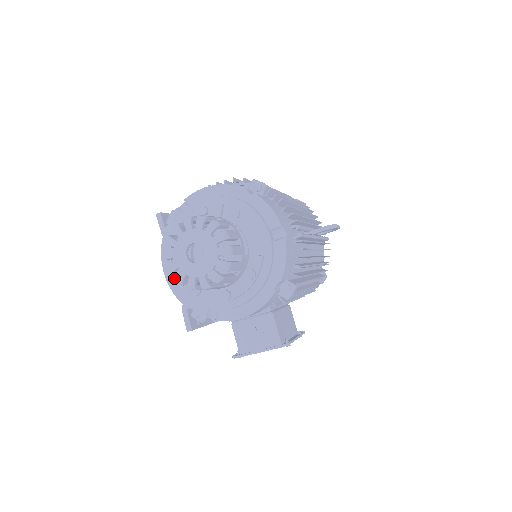
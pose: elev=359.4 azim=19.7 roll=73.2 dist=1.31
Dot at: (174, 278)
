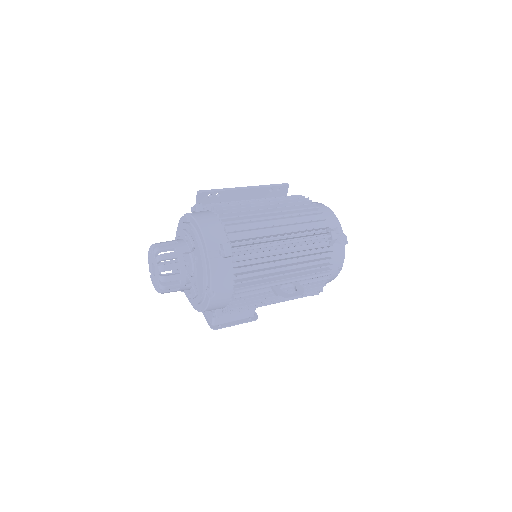
Dot at: occluded
